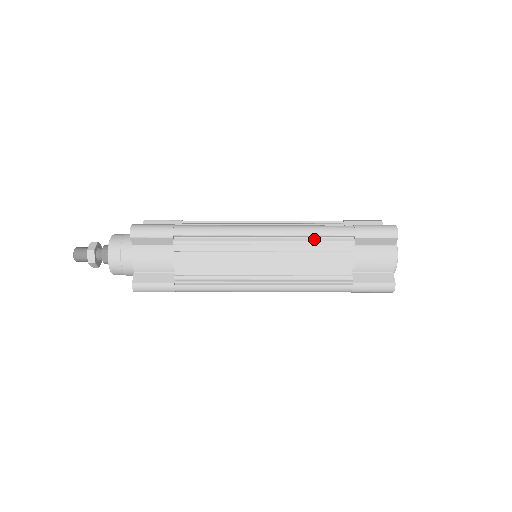
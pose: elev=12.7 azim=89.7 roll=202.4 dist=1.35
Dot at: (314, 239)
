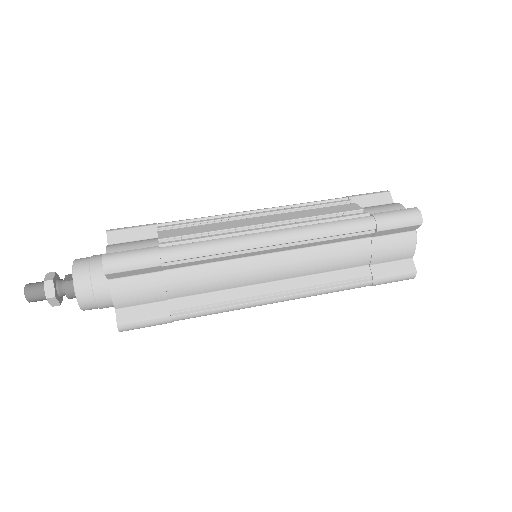
Dot at: occluded
